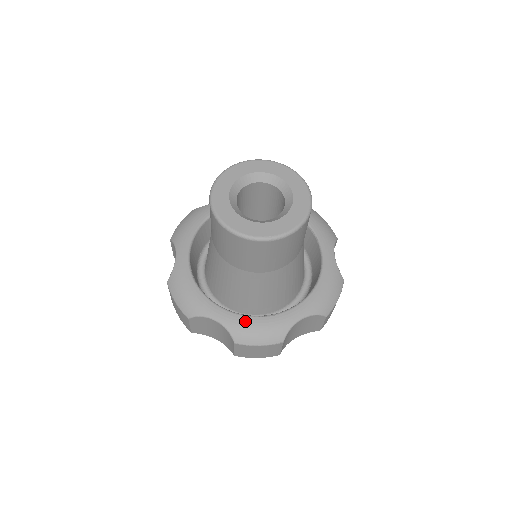
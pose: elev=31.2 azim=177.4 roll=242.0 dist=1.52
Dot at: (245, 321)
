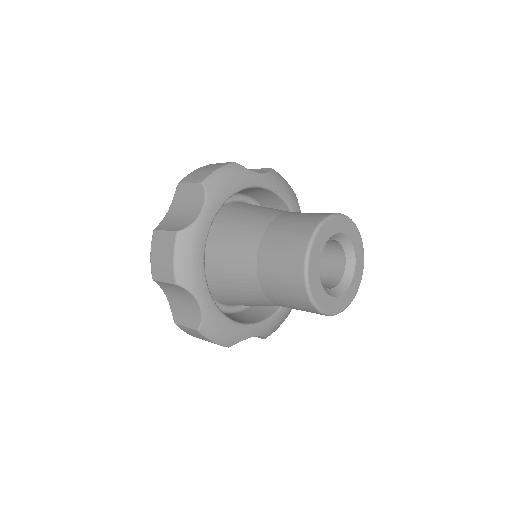
Dot at: (220, 319)
